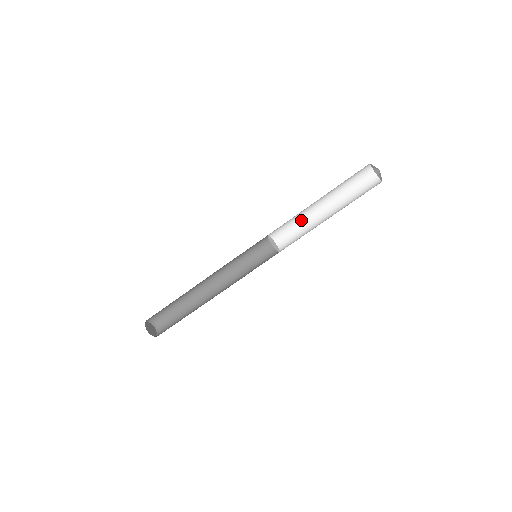
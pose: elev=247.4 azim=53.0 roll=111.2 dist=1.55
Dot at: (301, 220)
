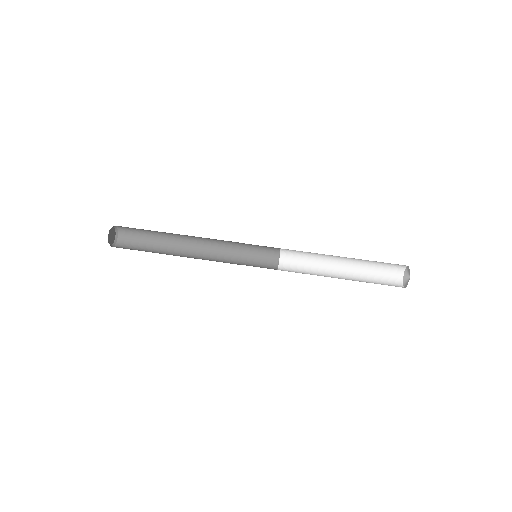
Dot at: occluded
